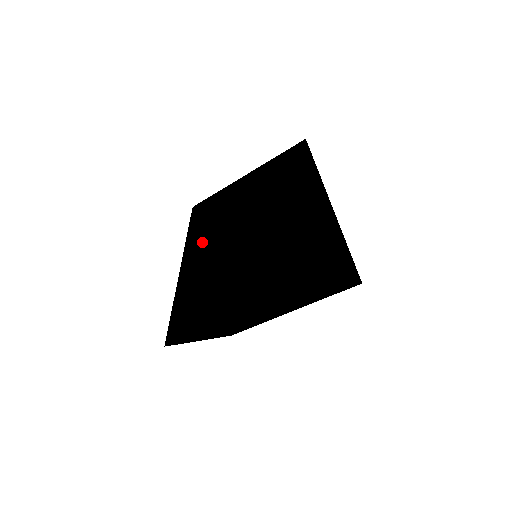
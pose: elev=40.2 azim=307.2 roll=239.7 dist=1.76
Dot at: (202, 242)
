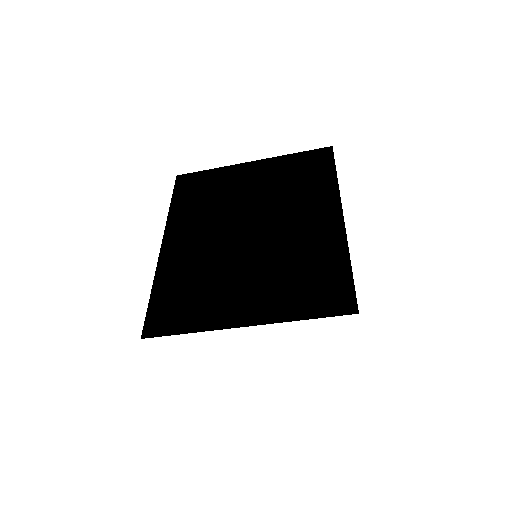
Dot at: (193, 222)
